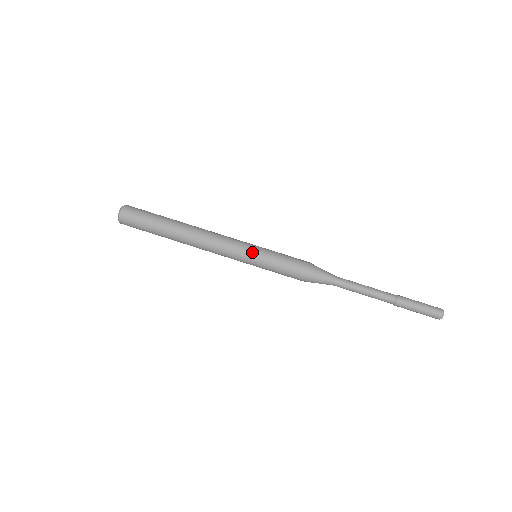
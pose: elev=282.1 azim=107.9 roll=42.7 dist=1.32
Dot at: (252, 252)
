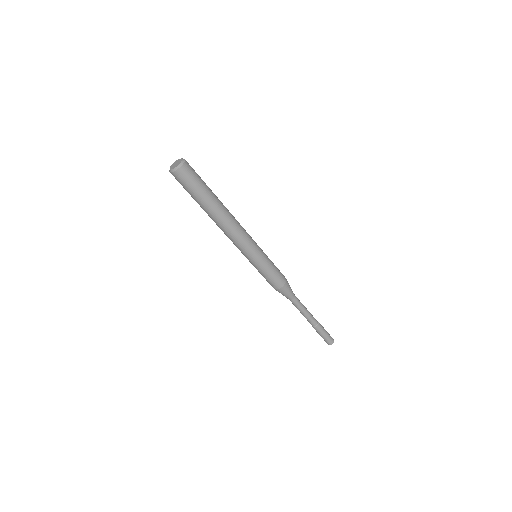
Dot at: (252, 260)
